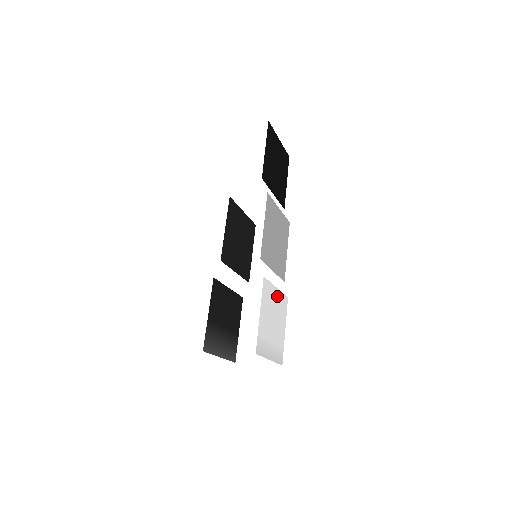
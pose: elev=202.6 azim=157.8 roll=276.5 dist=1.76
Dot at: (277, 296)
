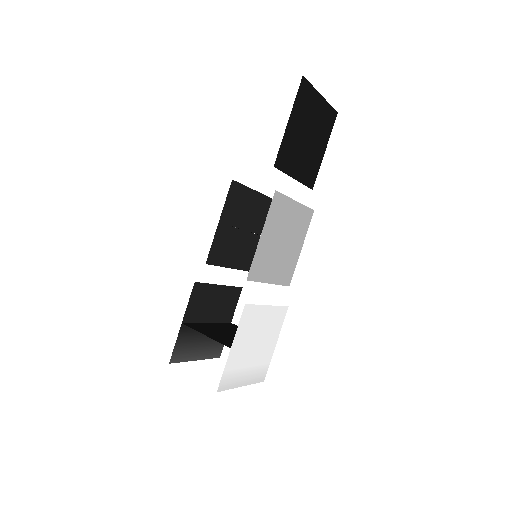
Dot at: (268, 314)
